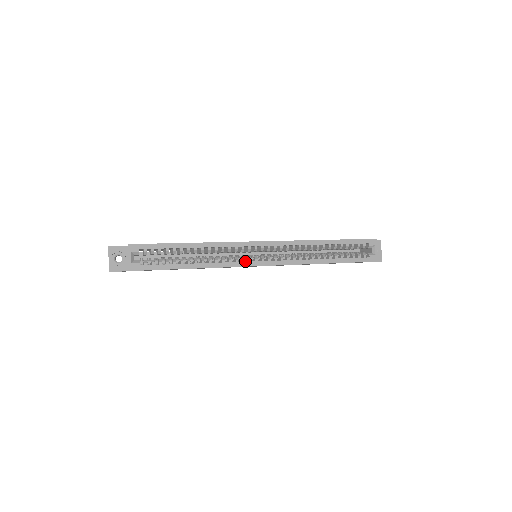
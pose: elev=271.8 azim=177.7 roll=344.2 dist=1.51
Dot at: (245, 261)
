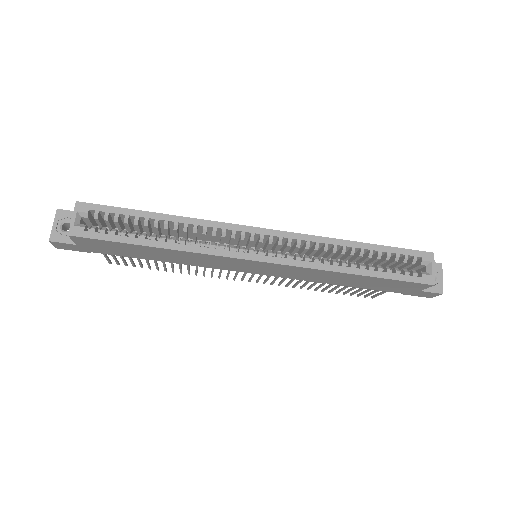
Dot at: occluded
